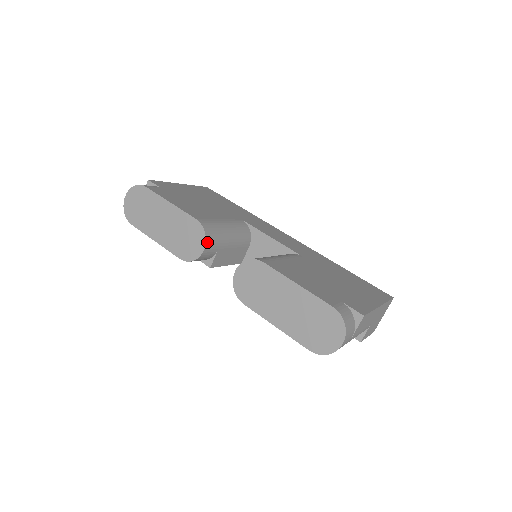
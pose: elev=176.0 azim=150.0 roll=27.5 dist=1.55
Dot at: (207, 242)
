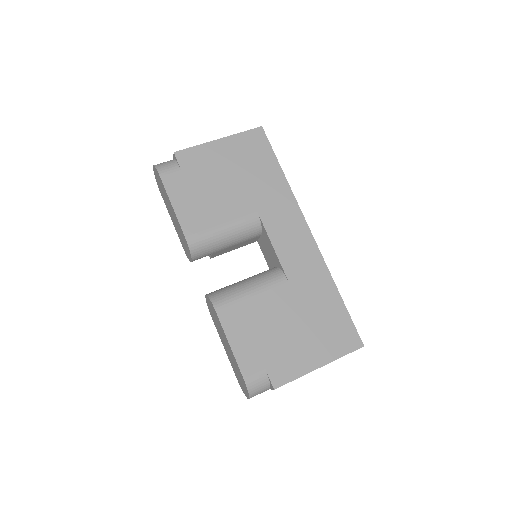
Dot at: (194, 257)
